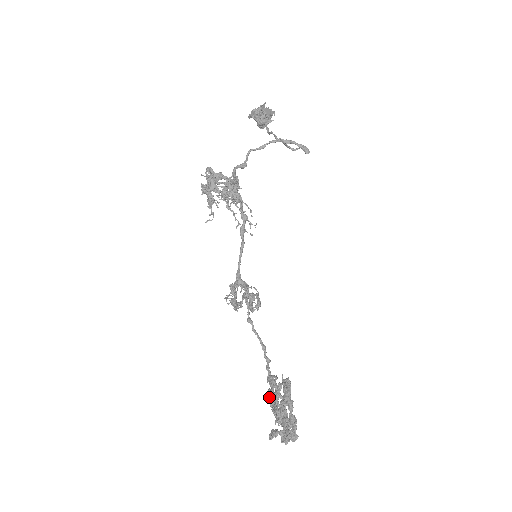
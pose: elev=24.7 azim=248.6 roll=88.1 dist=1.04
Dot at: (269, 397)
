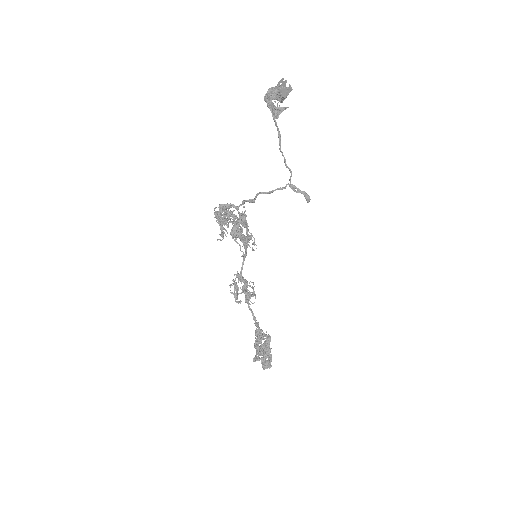
Dot at: (255, 347)
